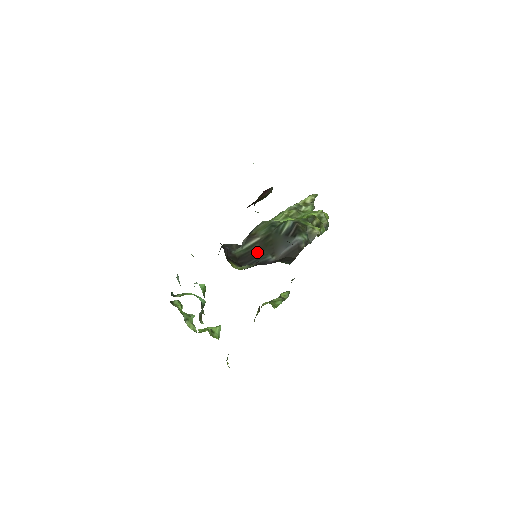
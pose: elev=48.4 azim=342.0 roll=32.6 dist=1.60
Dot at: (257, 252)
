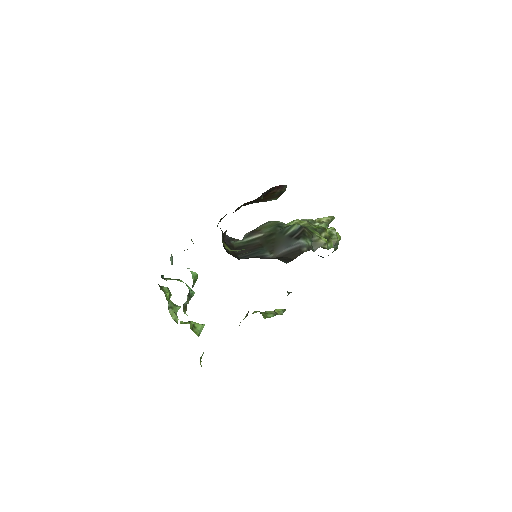
Dot at: (256, 247)
